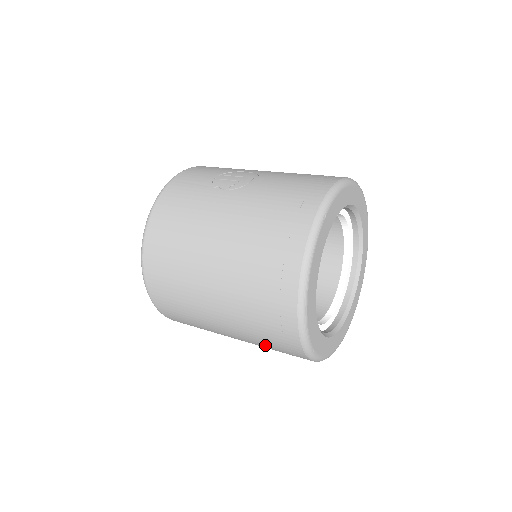
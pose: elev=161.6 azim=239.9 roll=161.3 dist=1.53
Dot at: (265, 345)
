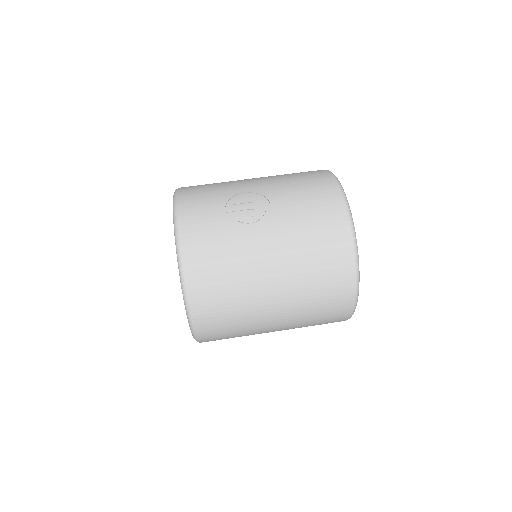
Dot at: occluded
